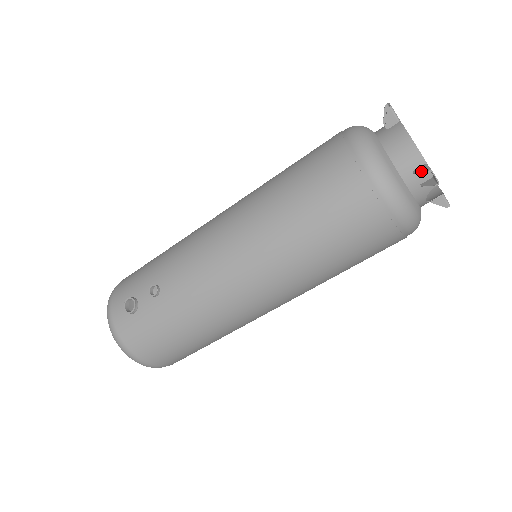
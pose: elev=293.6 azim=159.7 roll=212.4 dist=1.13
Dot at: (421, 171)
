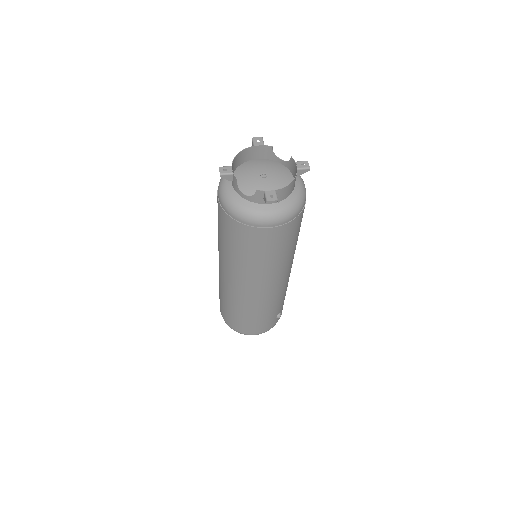
Dot at: (224, 170)
